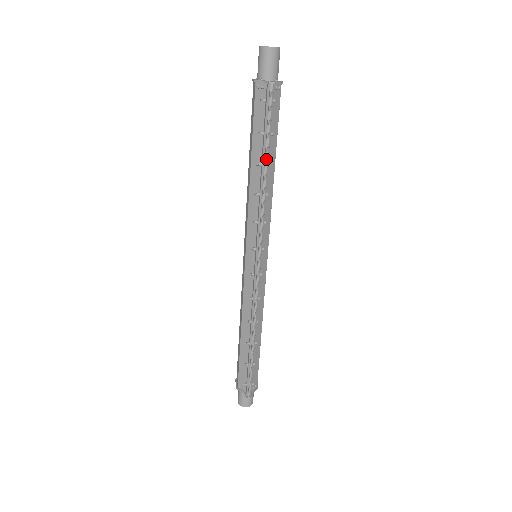
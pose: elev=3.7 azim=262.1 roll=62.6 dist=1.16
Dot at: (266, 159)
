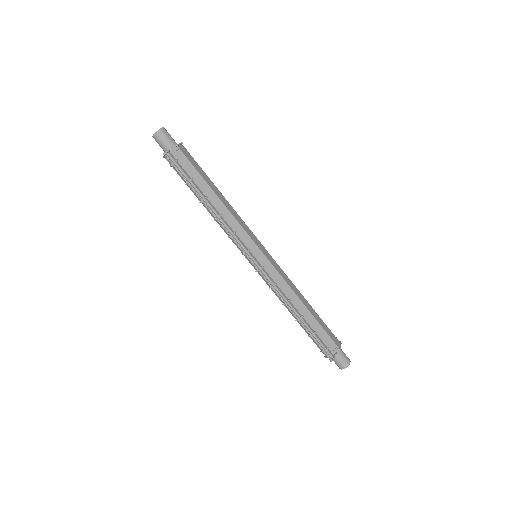
Dot at: (199, 196)
